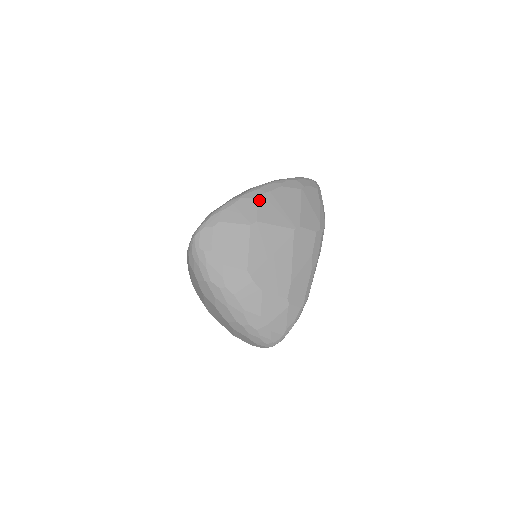
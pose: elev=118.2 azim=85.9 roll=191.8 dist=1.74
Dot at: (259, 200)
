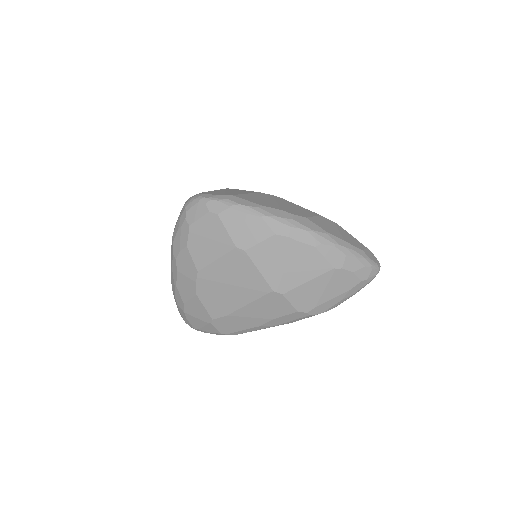
Dot at: (273, 237)
